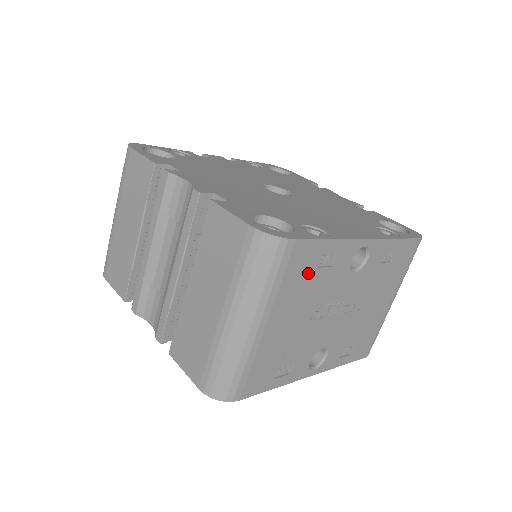
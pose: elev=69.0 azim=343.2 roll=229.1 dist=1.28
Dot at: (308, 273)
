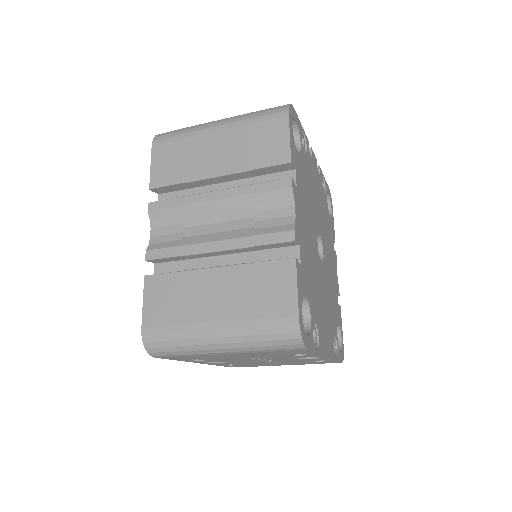
Dot at: (283, 354)
